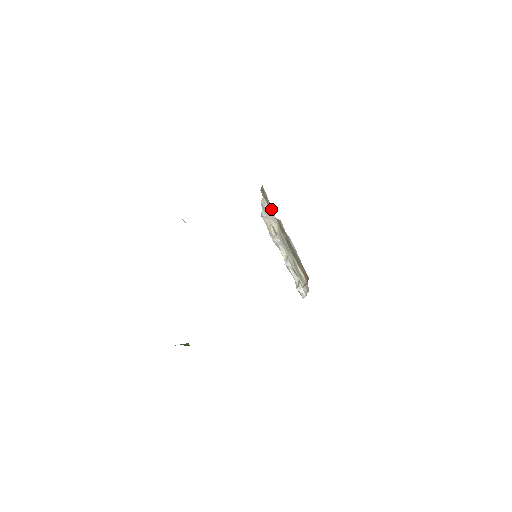
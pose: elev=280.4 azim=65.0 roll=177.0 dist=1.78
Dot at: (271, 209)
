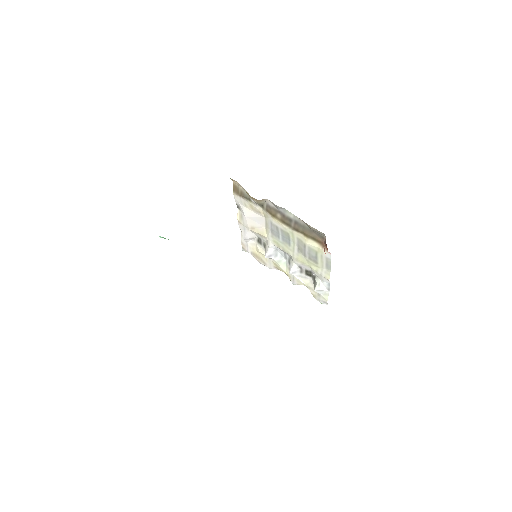
Dot at: (252, 201)
